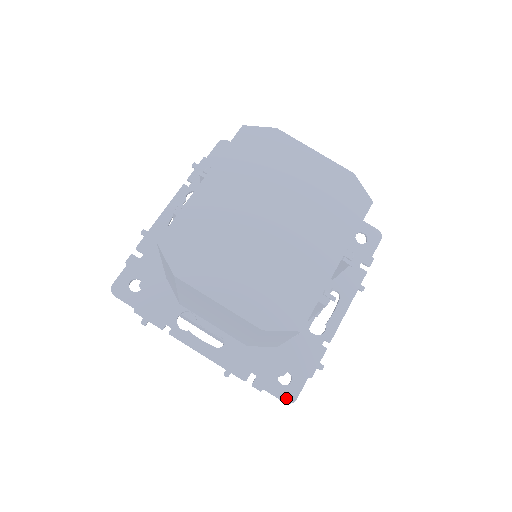
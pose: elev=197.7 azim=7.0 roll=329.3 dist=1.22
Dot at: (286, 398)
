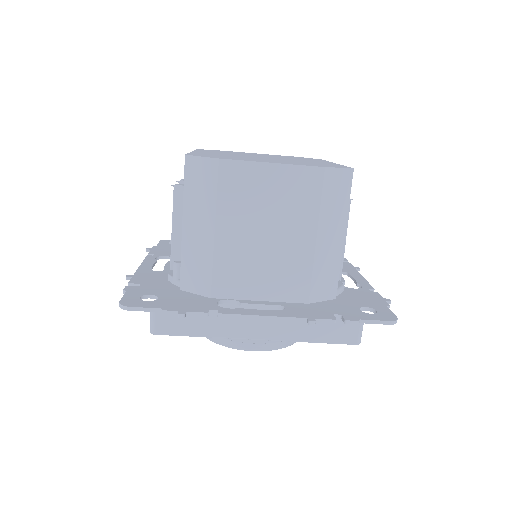
Dot at: (387, 319)
